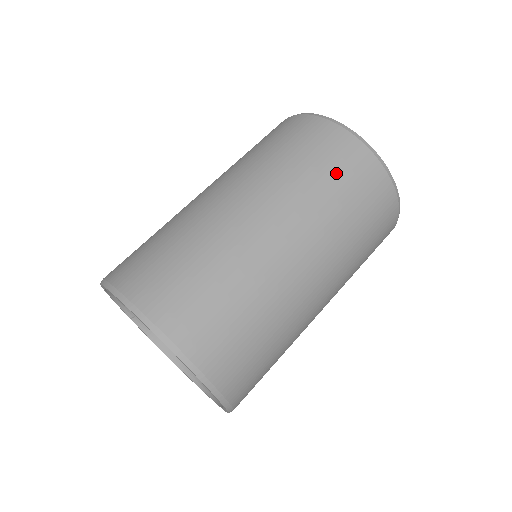
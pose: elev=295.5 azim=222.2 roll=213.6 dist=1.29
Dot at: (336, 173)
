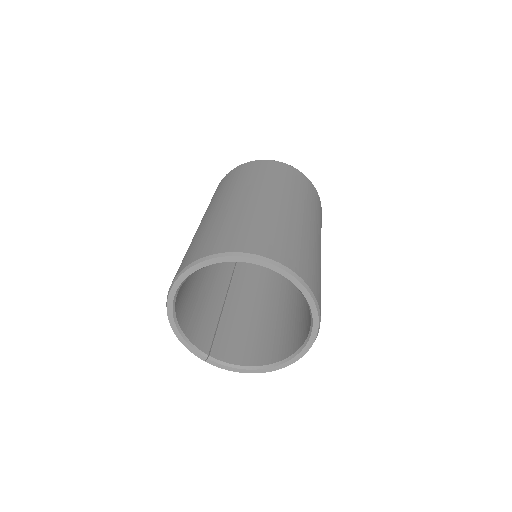
Dot at: (256, 172)
